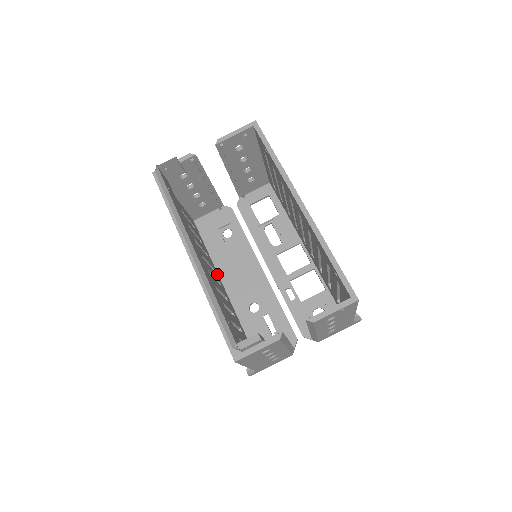
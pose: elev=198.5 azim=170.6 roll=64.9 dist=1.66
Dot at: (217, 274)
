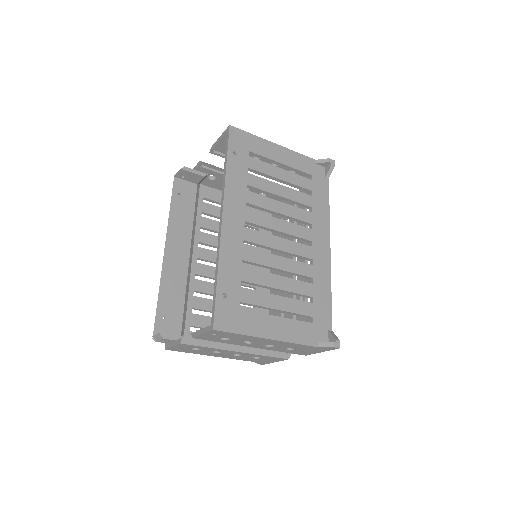
Dot at: occluded
